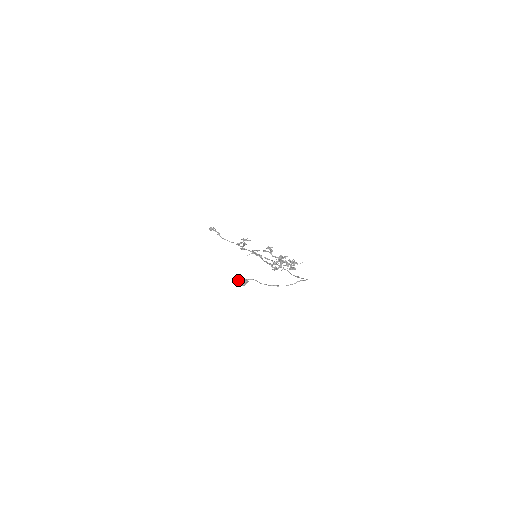
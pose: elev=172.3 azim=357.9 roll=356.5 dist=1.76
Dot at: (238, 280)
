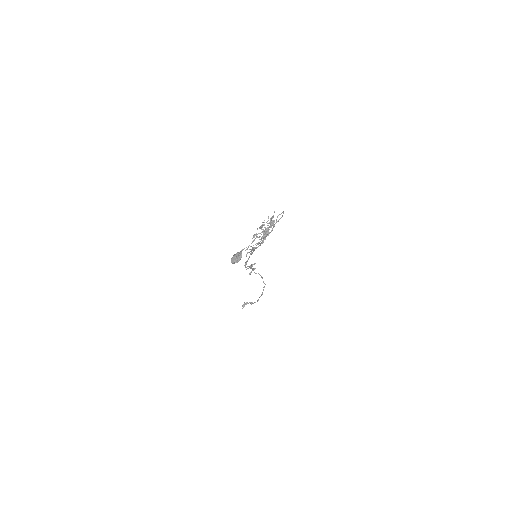
Dot at: (233, 258)
